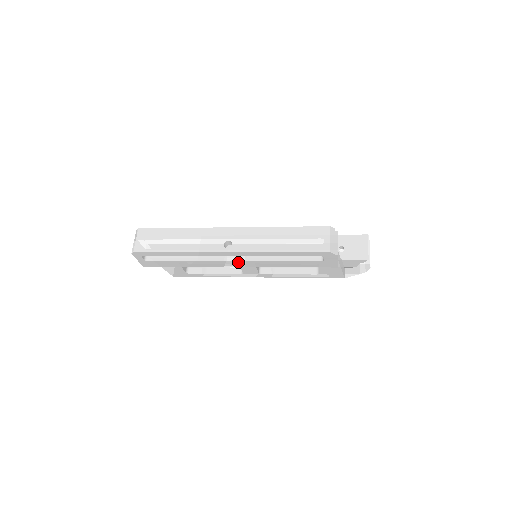
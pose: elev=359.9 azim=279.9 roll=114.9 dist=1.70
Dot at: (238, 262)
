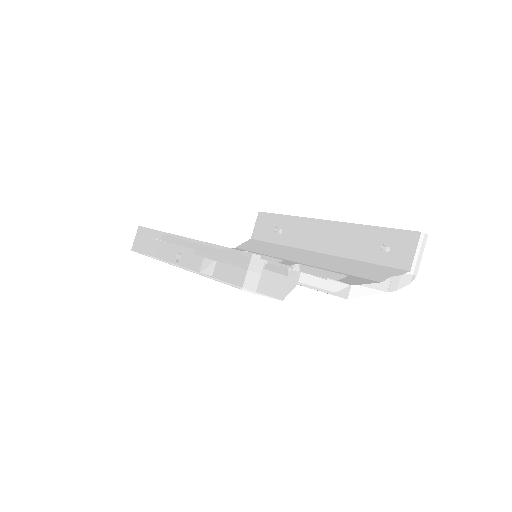
Dot at: occluded
